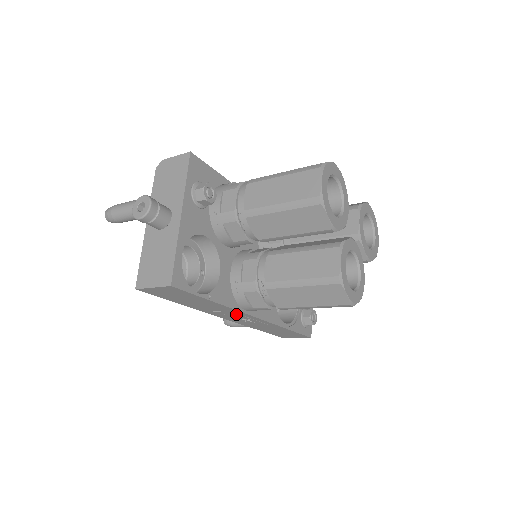
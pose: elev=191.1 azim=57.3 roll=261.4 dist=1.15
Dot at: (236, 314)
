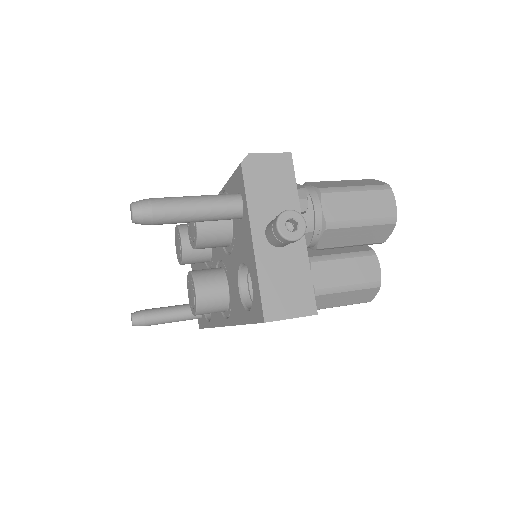
Dot at: occluded
